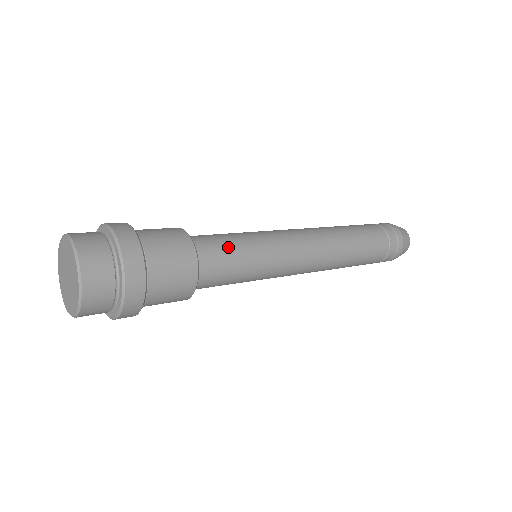
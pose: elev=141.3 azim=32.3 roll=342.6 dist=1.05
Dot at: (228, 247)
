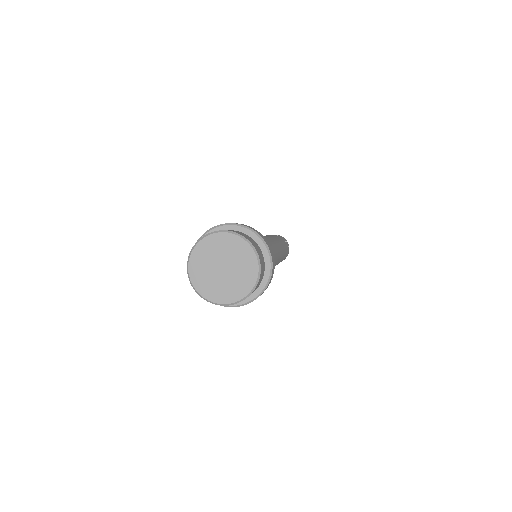
Dot at: occluded
